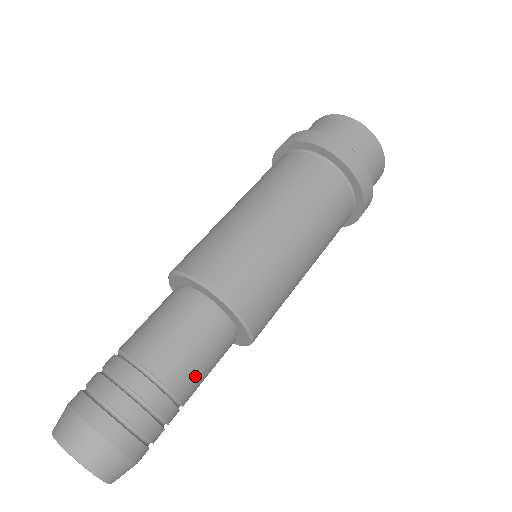
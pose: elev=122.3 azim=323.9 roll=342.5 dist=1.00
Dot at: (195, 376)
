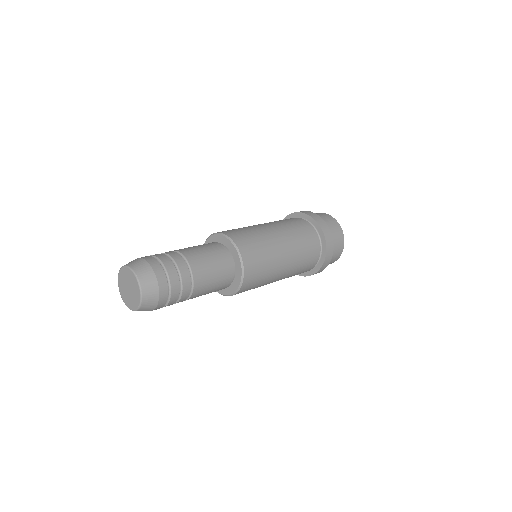
Dot at: (201, 259)
